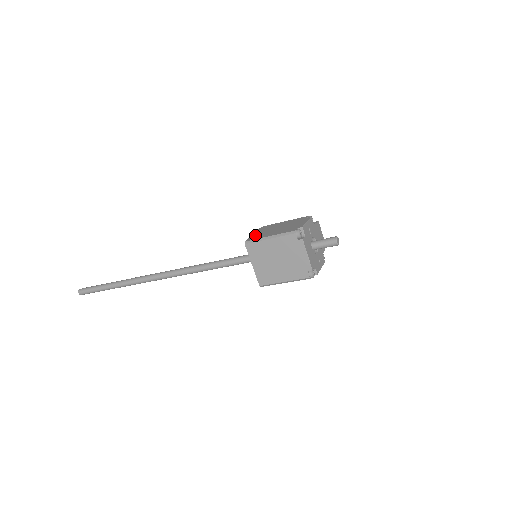
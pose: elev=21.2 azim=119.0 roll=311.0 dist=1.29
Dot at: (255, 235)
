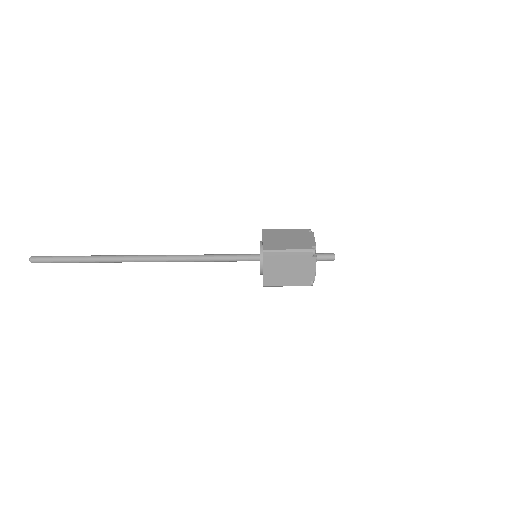
Dot at: (268, 242)
